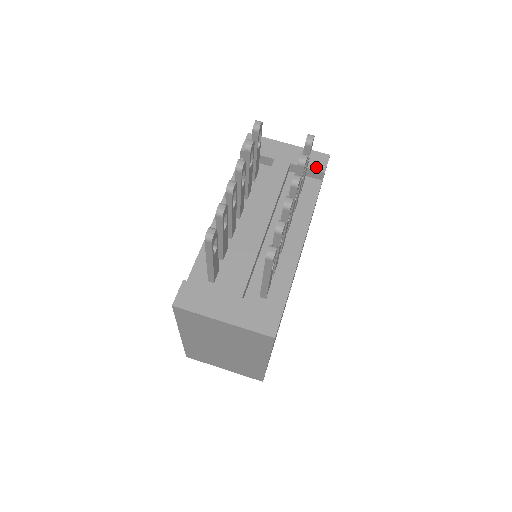
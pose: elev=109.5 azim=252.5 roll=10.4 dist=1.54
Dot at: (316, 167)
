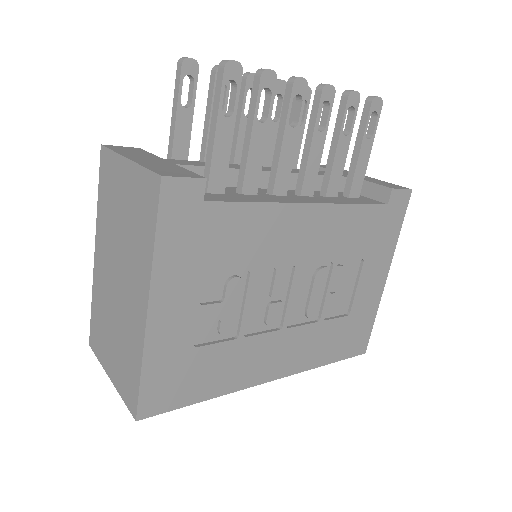
Dot at: (385, 185)
